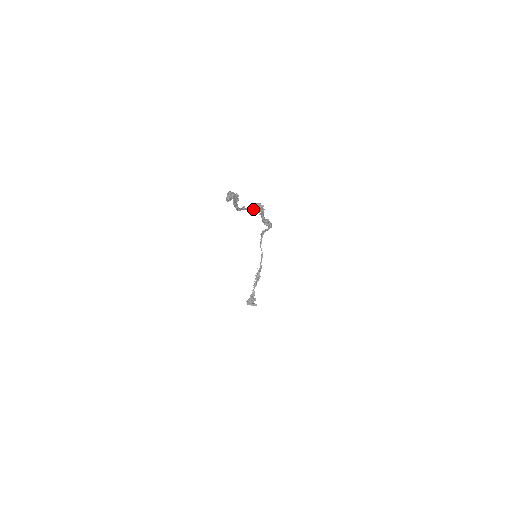
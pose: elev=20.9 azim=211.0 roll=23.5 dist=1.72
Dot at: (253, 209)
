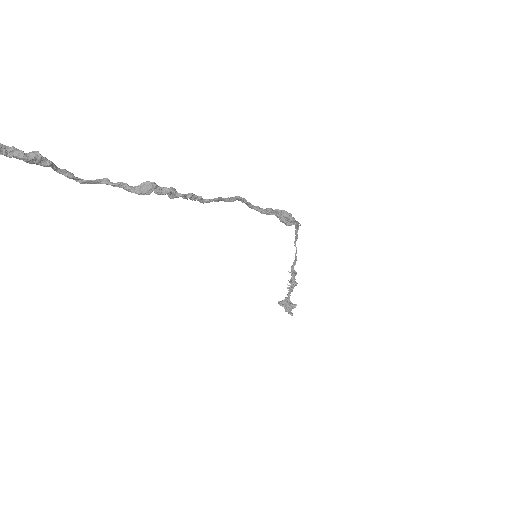
Dot at: (132, 189)
